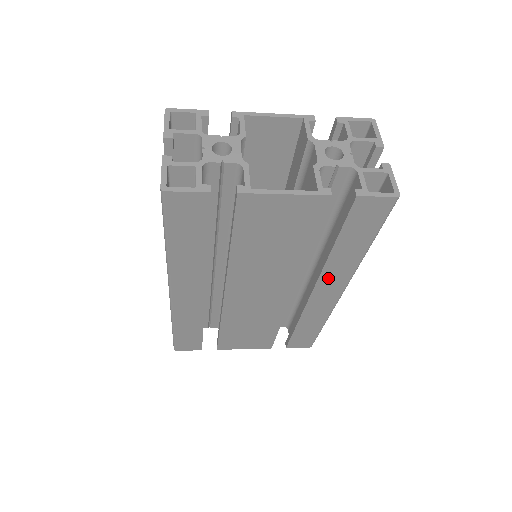
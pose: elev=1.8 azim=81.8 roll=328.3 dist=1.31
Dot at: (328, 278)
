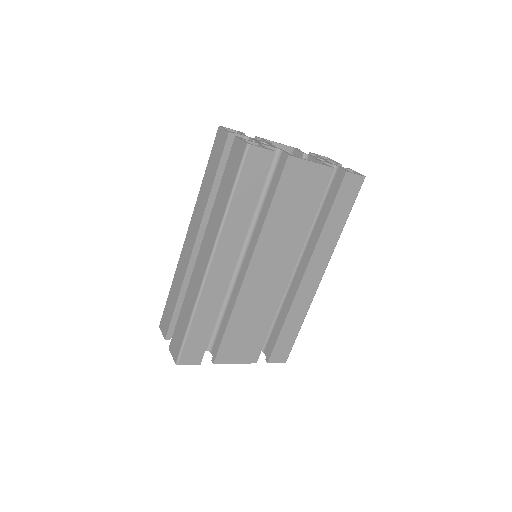
Dot at: (317, 257)
